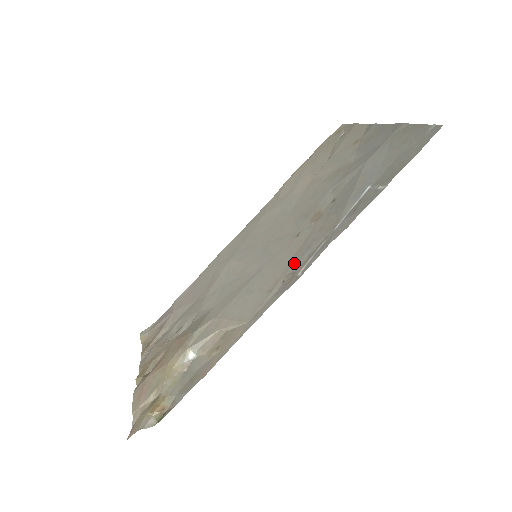
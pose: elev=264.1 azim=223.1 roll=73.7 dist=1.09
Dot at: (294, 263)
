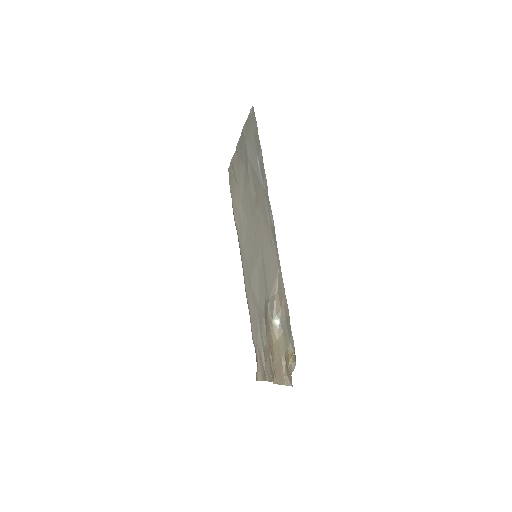
Dot at: (268, 225)
